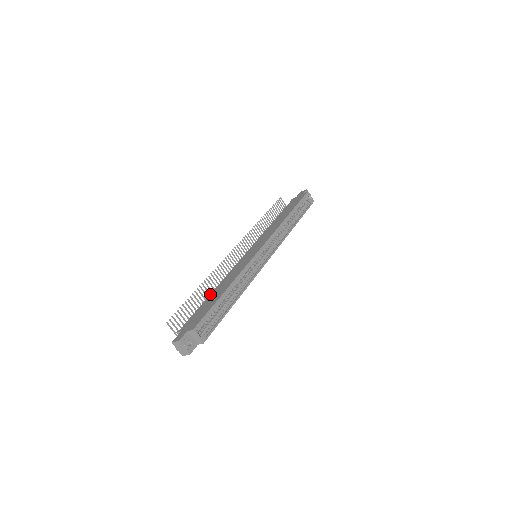
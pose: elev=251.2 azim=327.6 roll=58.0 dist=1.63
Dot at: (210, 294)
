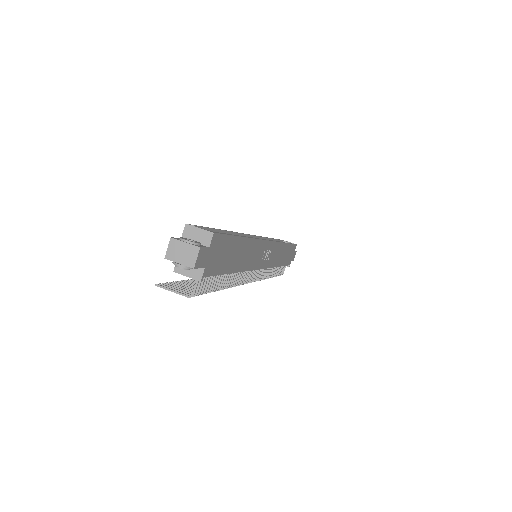
Dot at: occluded
